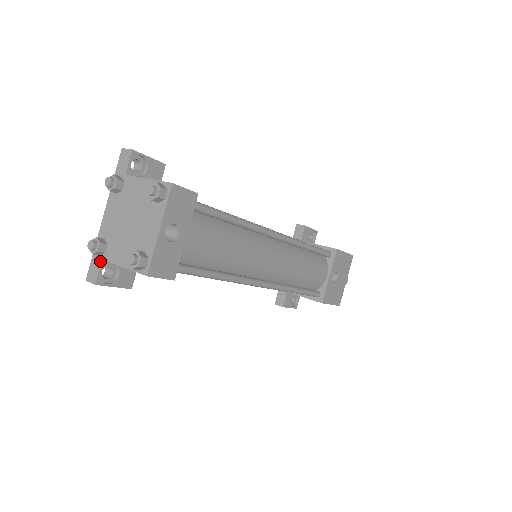
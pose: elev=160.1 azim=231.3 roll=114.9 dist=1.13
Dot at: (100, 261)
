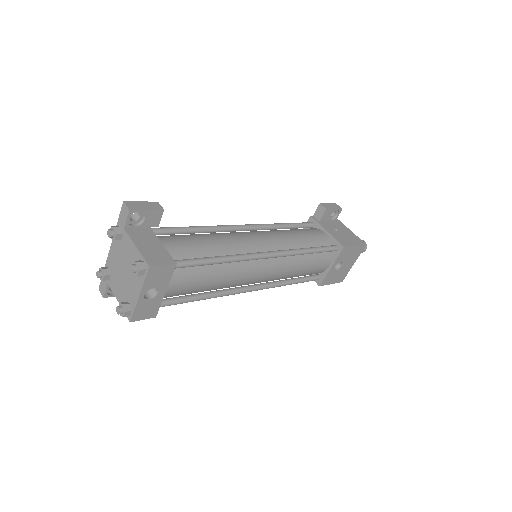
Dot at: (106, 283)
